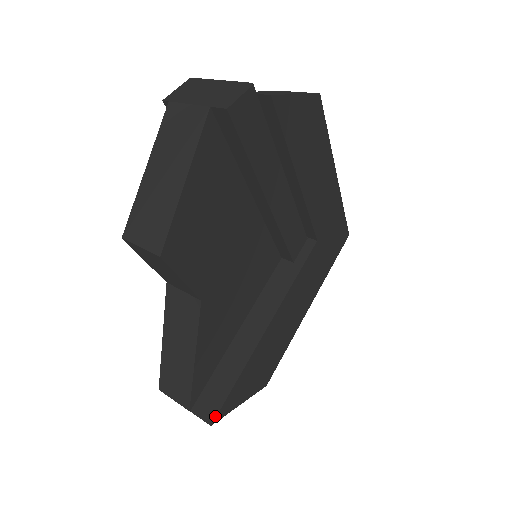
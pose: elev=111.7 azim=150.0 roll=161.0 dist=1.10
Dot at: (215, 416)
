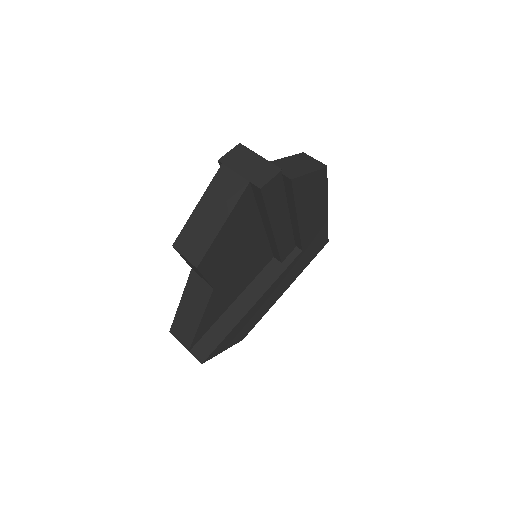
Dot at: (206, 358)
